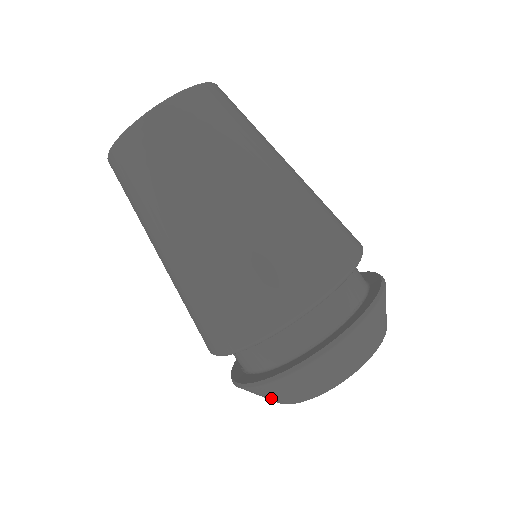
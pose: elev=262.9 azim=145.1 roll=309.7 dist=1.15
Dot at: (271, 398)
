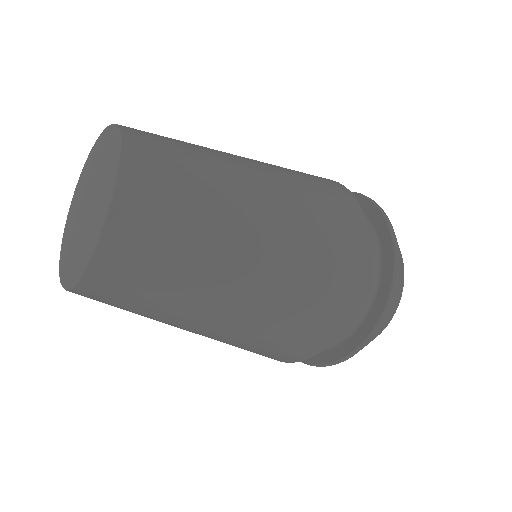
Dot at: occluded
